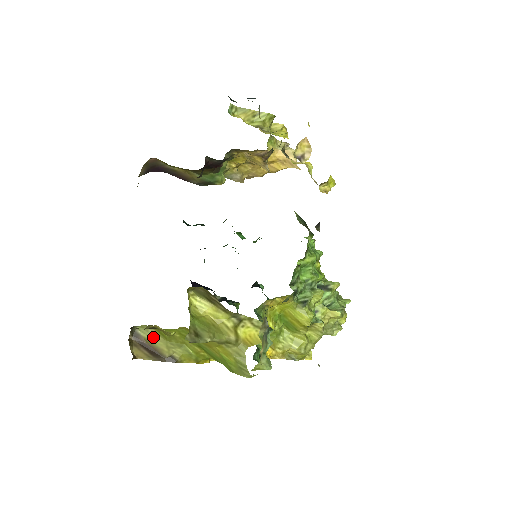
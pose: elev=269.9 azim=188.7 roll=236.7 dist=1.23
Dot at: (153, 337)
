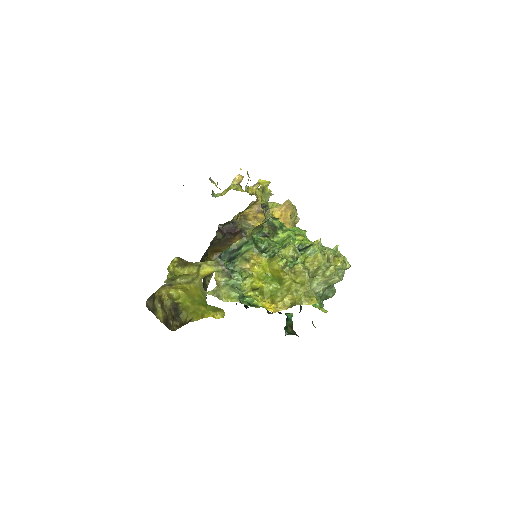
Dot at: (185, 317)
